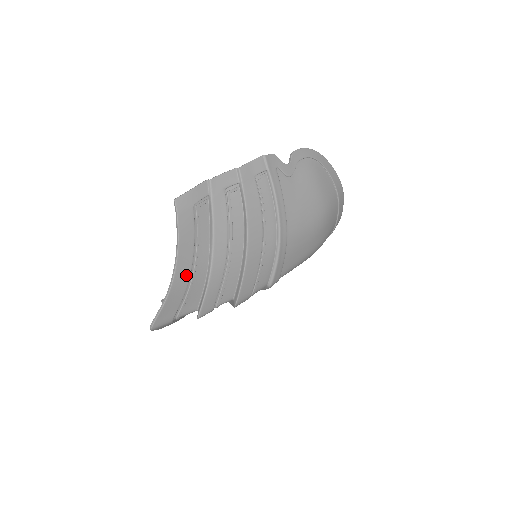
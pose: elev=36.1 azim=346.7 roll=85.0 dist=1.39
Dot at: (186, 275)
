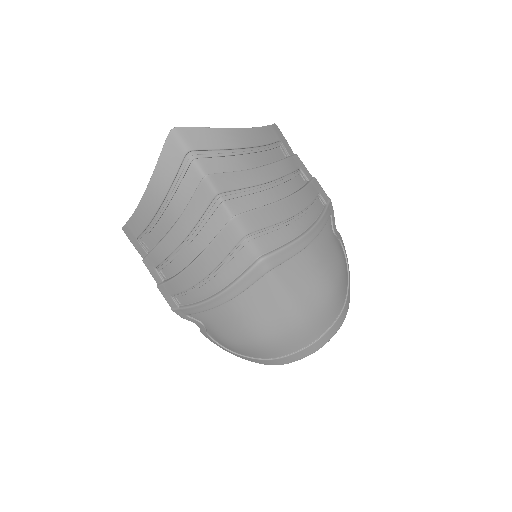
Dot at: (240, 143)
